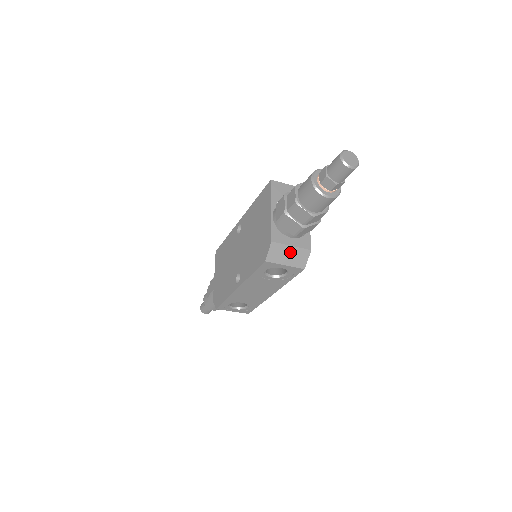
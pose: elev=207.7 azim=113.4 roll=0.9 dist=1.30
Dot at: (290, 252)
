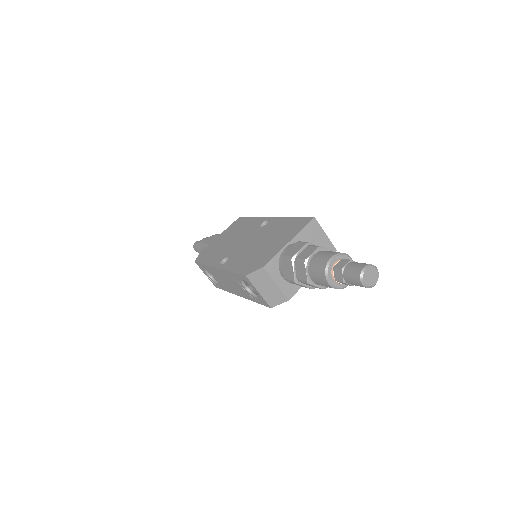
Dot at: (271, 287)
